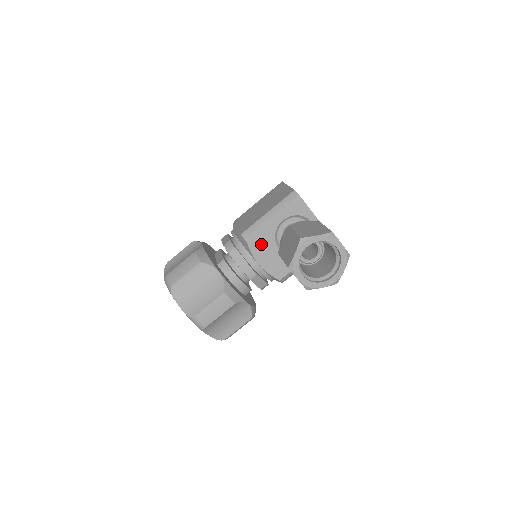
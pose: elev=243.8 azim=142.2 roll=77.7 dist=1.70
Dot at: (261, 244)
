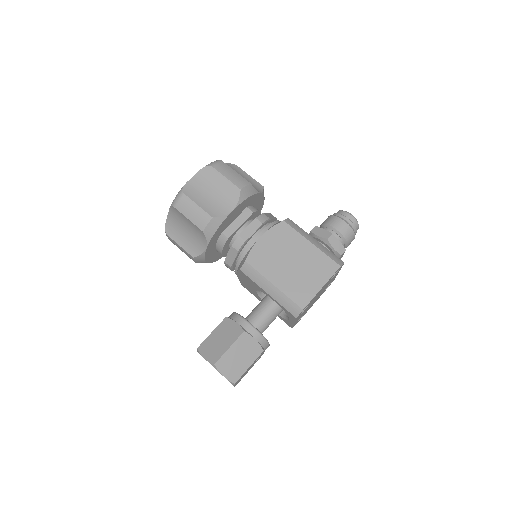
Dot at: (248, 279)
